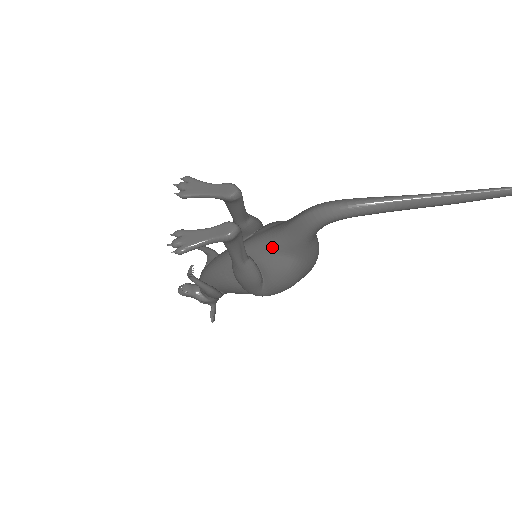
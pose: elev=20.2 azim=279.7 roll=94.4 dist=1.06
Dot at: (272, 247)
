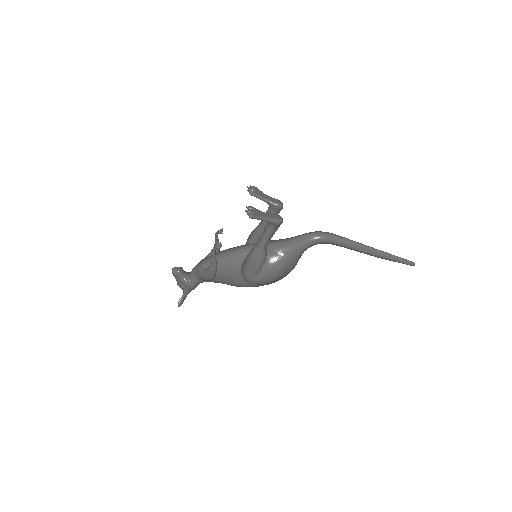
Dot at: (279, 248)
